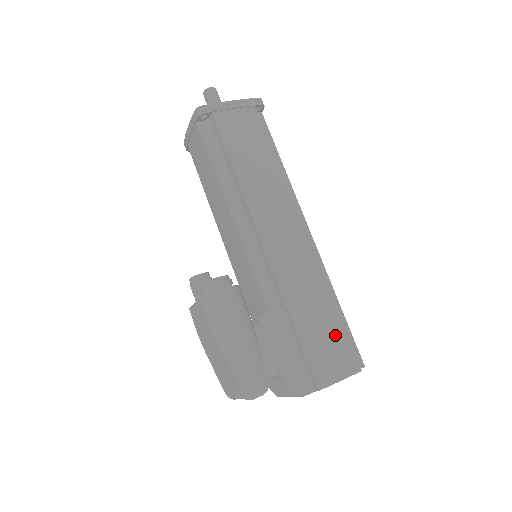
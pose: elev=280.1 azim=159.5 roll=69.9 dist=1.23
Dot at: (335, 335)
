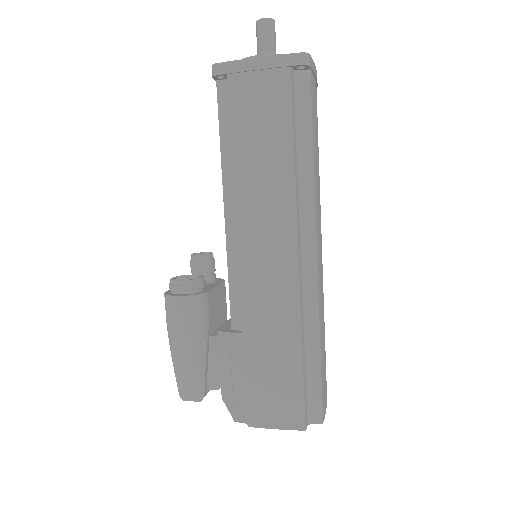
Dot at: (288, 384)
